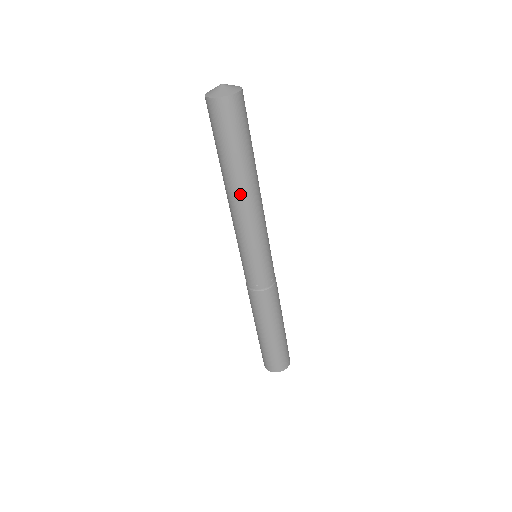
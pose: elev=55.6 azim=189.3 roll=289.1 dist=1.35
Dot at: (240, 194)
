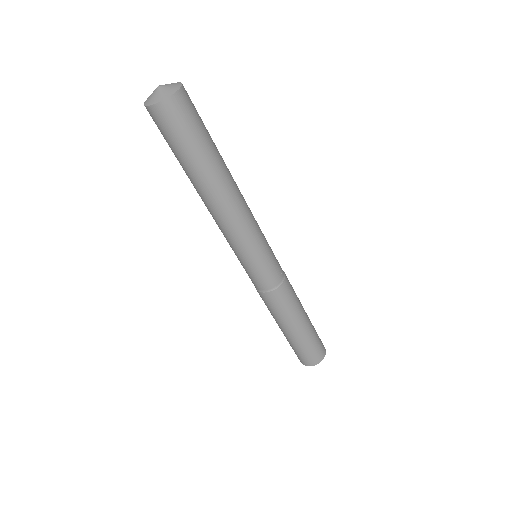
Dot at: (229, 191)
